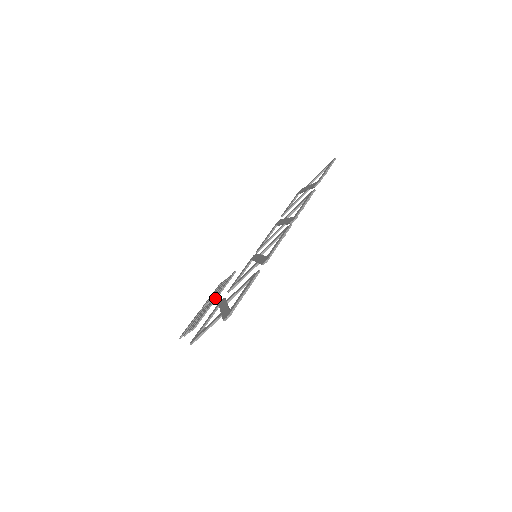
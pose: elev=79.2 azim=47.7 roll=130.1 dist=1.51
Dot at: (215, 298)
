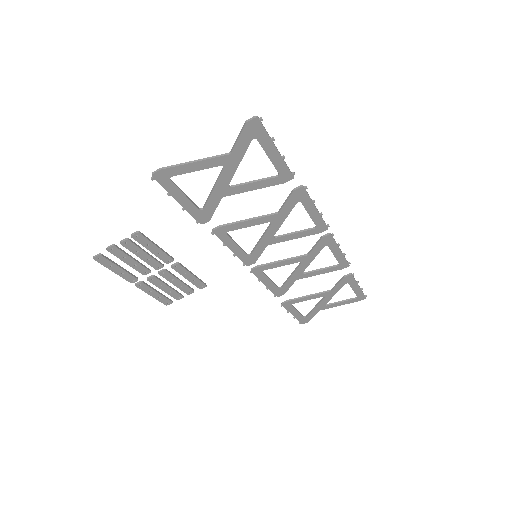
Dot at: (172, 265)
